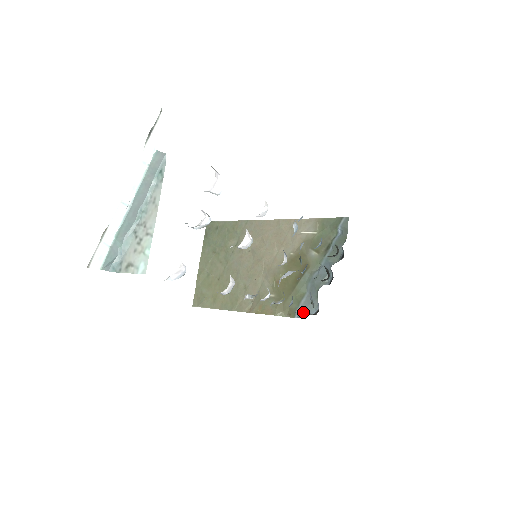
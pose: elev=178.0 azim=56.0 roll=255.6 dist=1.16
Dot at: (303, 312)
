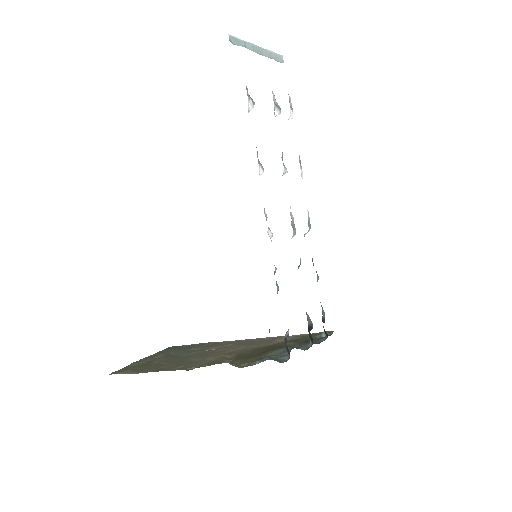
Dot at: (268, 359)
